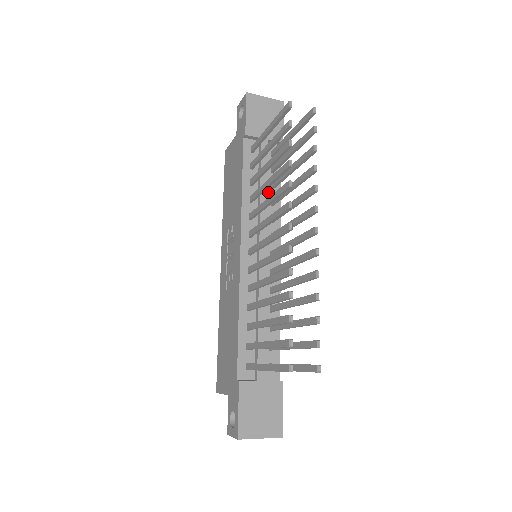
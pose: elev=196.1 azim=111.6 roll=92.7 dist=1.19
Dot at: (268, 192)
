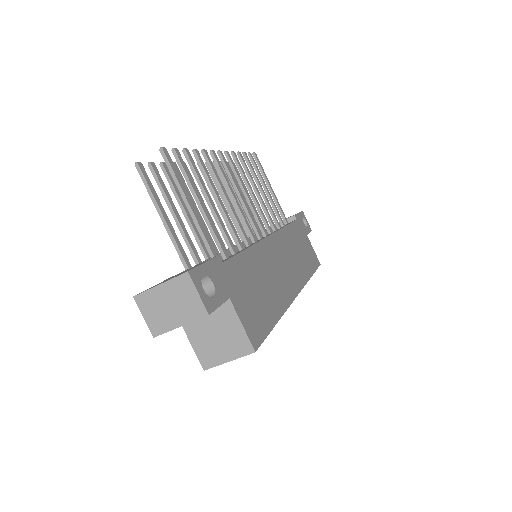
Dot at: occluded
